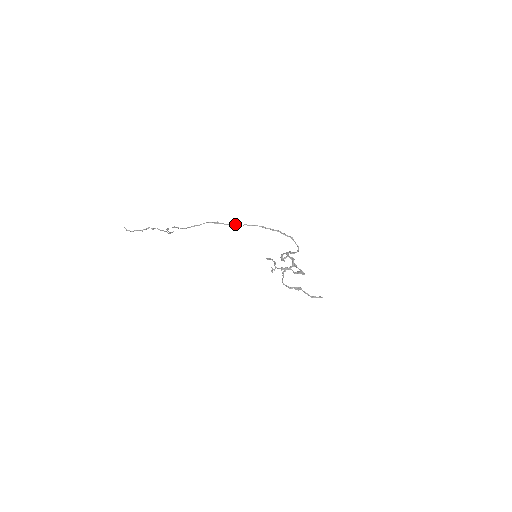
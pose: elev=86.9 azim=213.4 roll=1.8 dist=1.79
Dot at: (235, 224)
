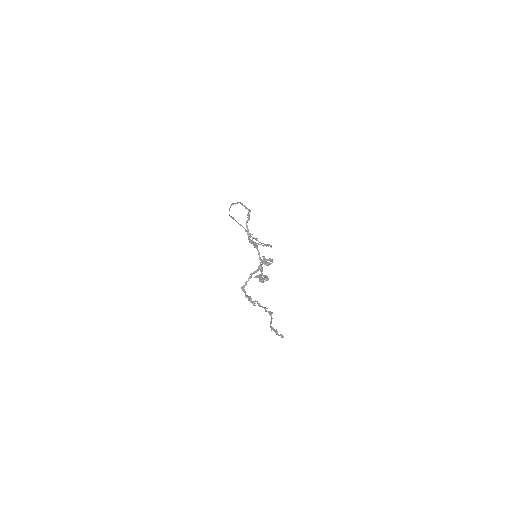
Dot at: occluded
